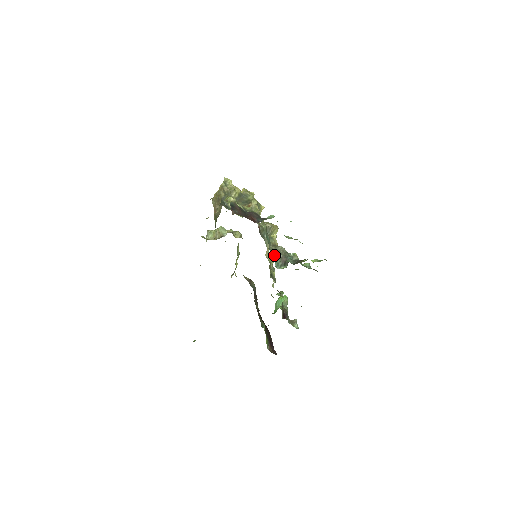
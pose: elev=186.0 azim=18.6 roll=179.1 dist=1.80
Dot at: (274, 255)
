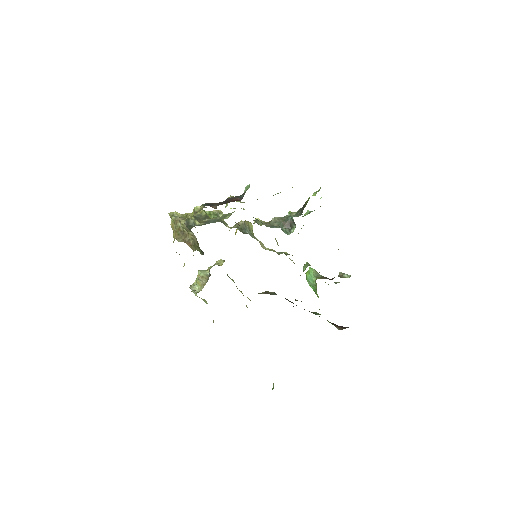
Dot at: occluded
